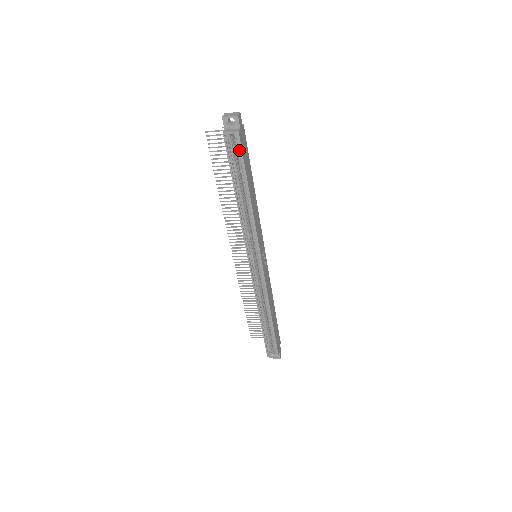
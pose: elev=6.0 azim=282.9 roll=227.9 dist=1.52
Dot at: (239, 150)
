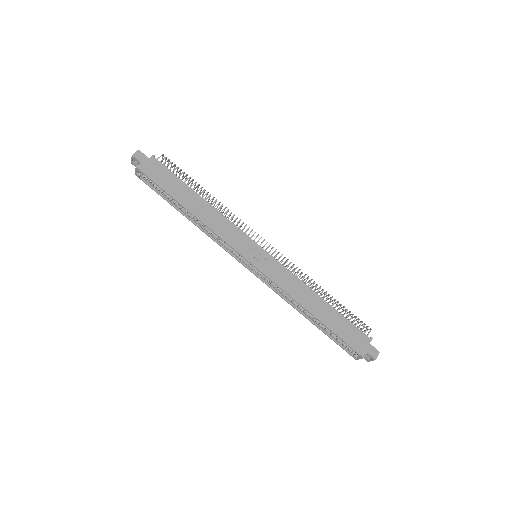
Dot at: (151, 179)
